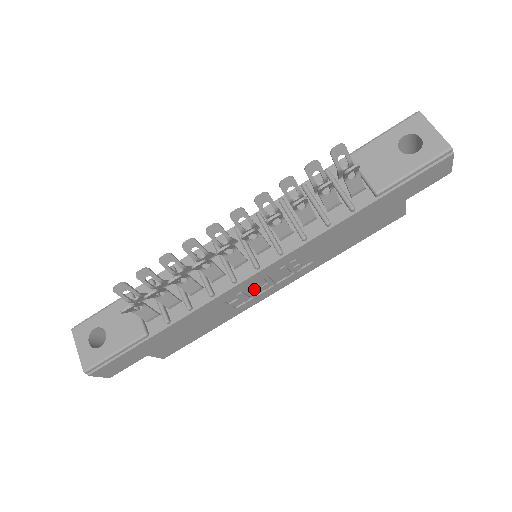
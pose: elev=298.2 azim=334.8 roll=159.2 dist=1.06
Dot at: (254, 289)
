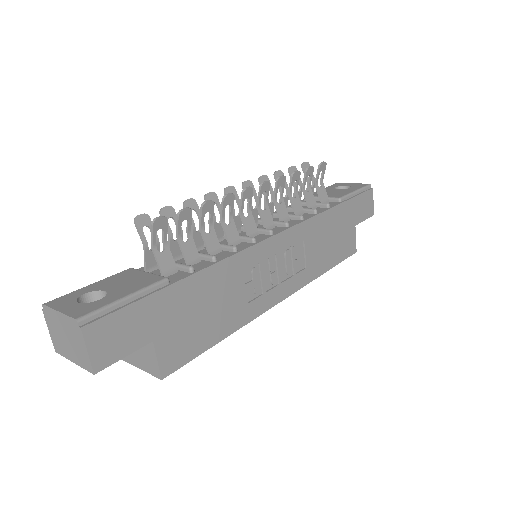
Dot at: (265, 276)
